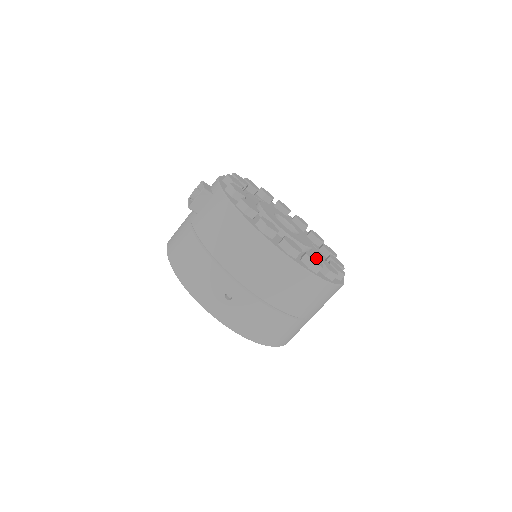
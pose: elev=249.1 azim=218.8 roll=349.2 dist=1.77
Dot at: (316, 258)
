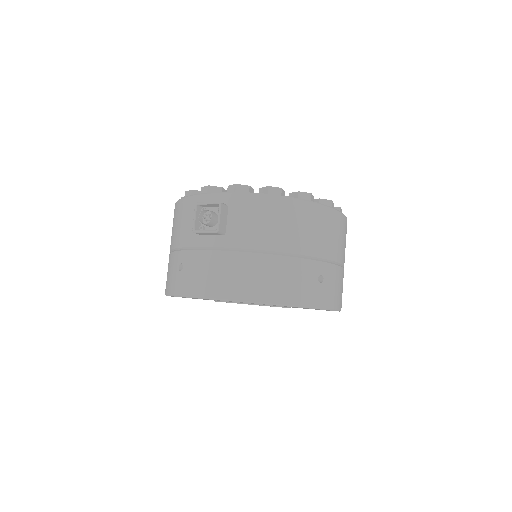
Dot at: occluded
